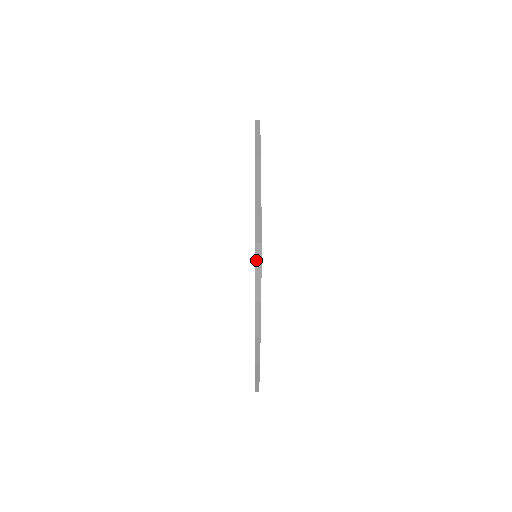
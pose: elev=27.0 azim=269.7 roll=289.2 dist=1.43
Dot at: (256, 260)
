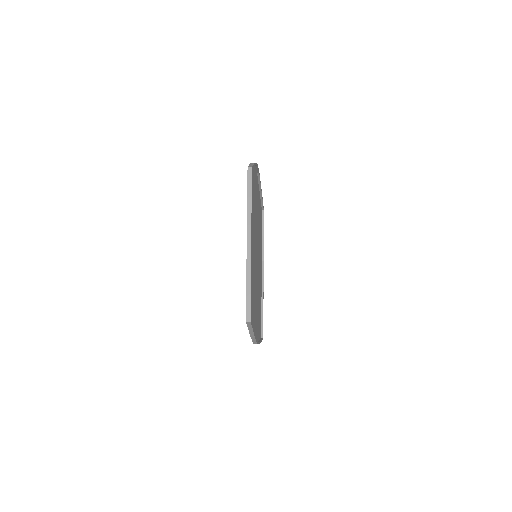
Dot at: (248, 326)
